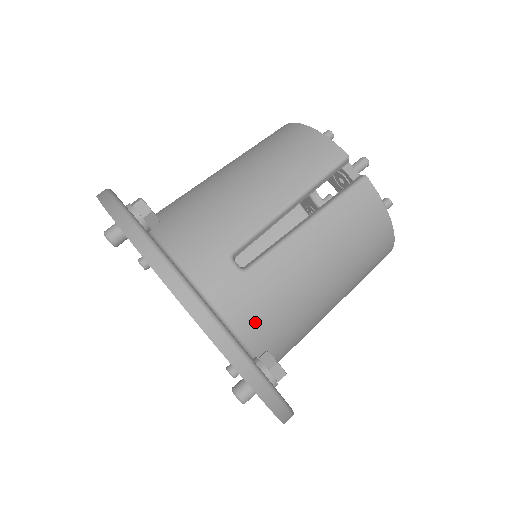
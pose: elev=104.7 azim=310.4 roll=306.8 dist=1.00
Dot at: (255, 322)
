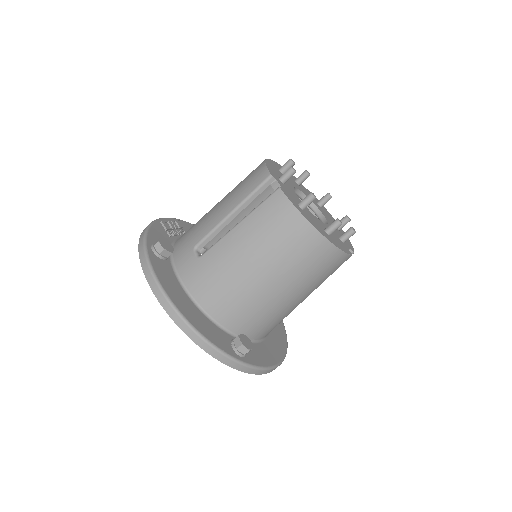
Dot at: occluded
